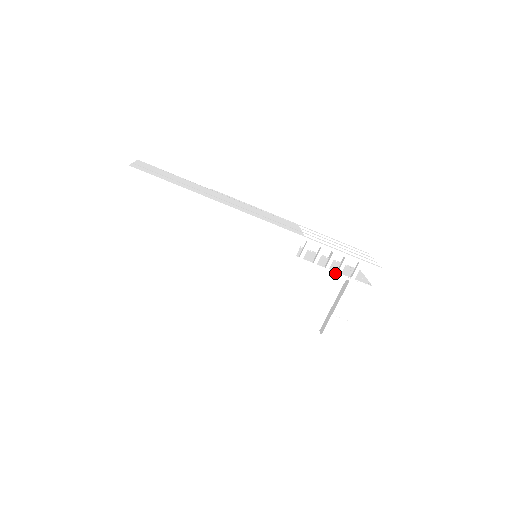
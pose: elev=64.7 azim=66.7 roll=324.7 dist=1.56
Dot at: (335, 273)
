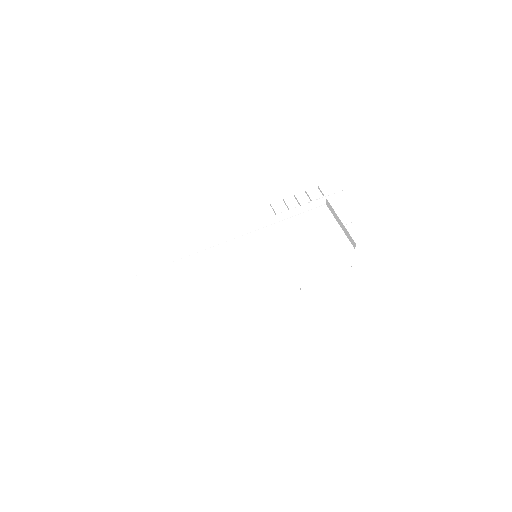
Dot at: (311, 203)
